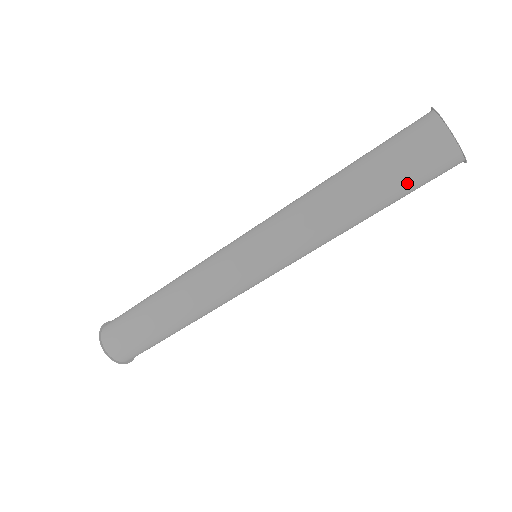
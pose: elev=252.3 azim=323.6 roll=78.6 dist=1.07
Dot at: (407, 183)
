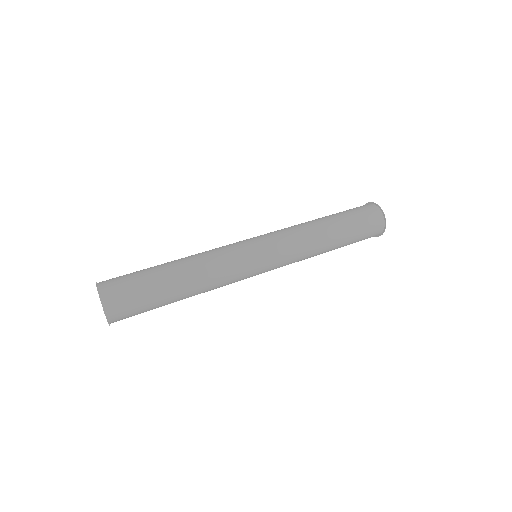
Dot at: occluded
